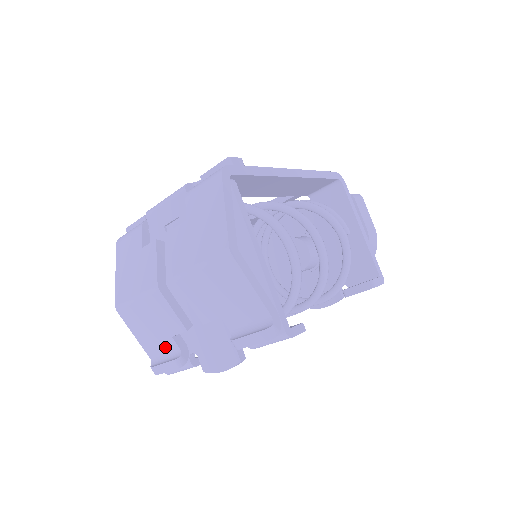
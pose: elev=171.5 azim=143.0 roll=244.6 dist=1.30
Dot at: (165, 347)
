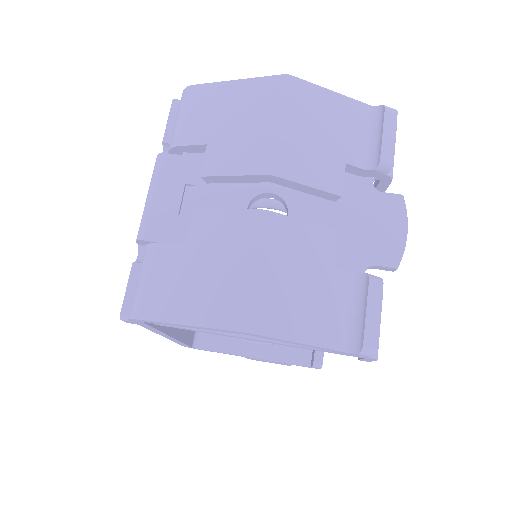
Dot at: (341, 298)
